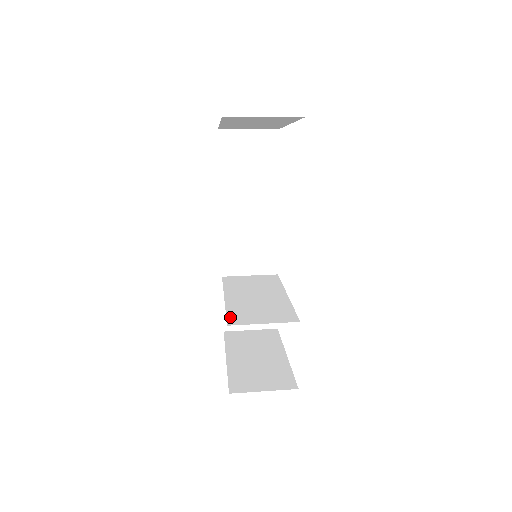
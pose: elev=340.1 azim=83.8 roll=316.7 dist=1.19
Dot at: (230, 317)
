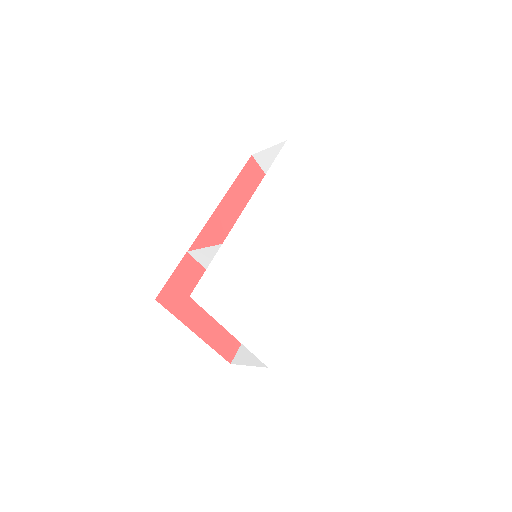
Dot at: (199, 260)
